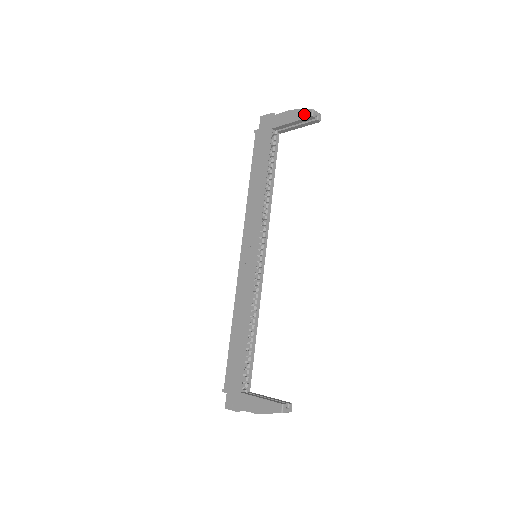
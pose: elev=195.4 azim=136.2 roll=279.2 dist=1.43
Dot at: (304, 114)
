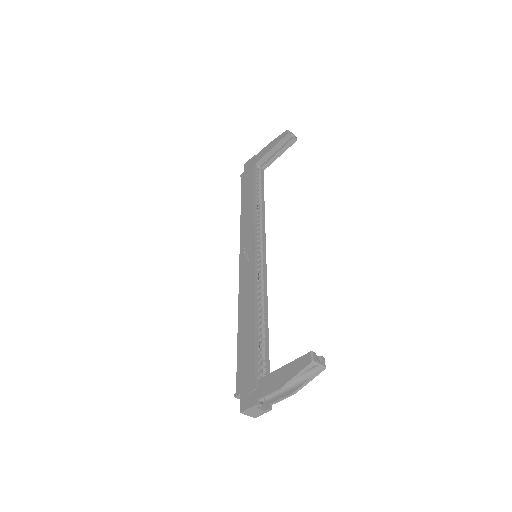
Dot at: (281, 137)
